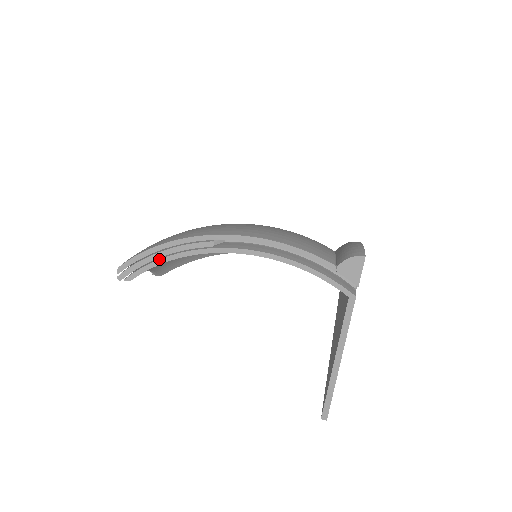
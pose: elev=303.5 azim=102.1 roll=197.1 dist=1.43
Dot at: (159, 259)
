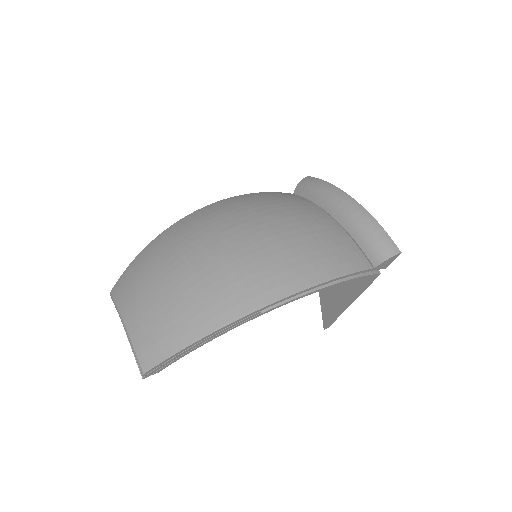
Dot at: (195, 348)
